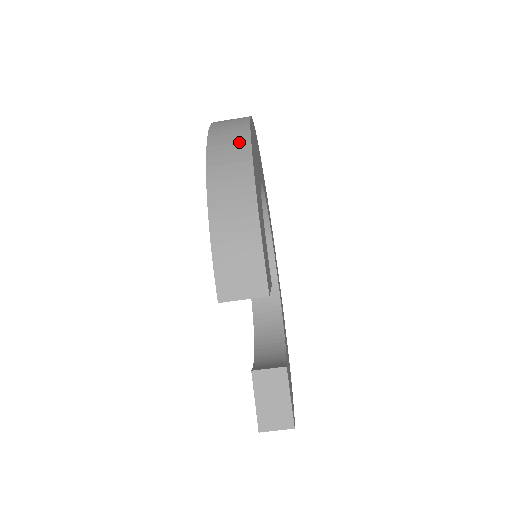
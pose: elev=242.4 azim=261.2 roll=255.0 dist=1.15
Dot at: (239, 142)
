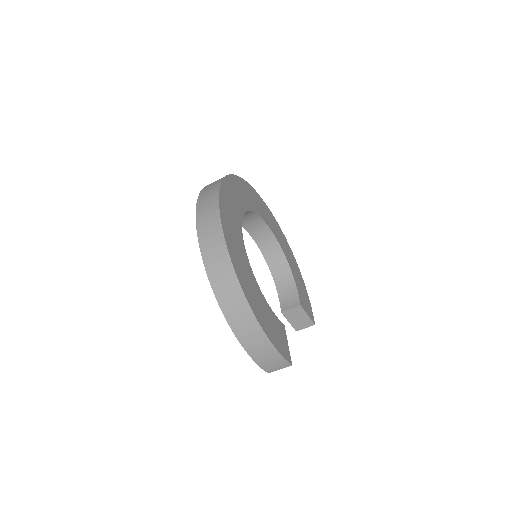
Dot at: (237, 298)
